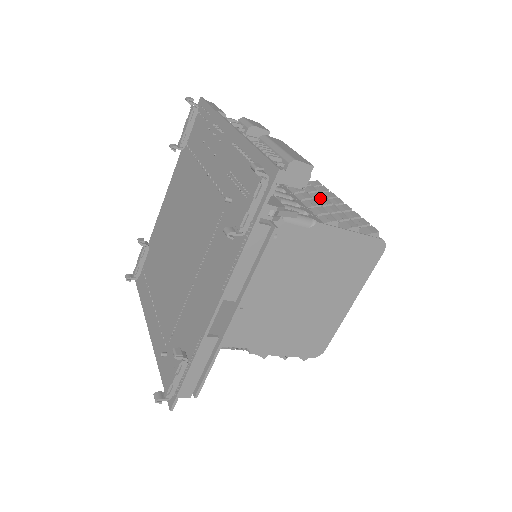
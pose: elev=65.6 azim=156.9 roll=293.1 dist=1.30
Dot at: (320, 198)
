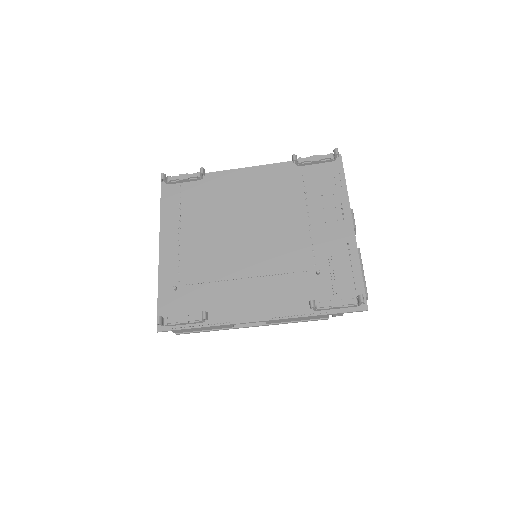
Dot at: occluded
